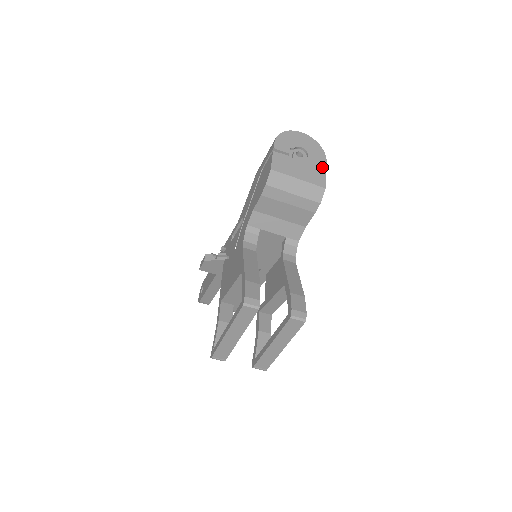
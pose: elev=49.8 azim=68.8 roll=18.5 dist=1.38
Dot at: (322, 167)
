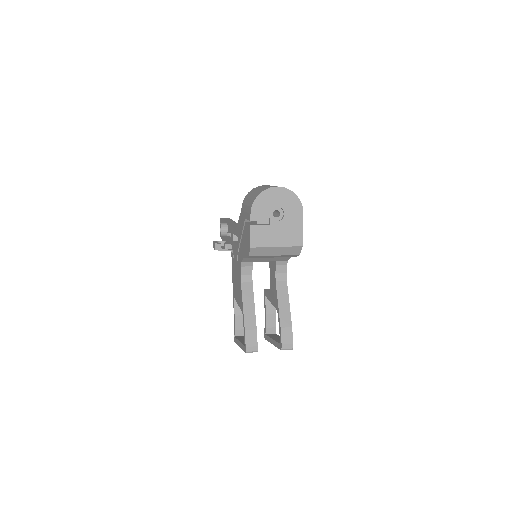
Dot at: (299, 222)
